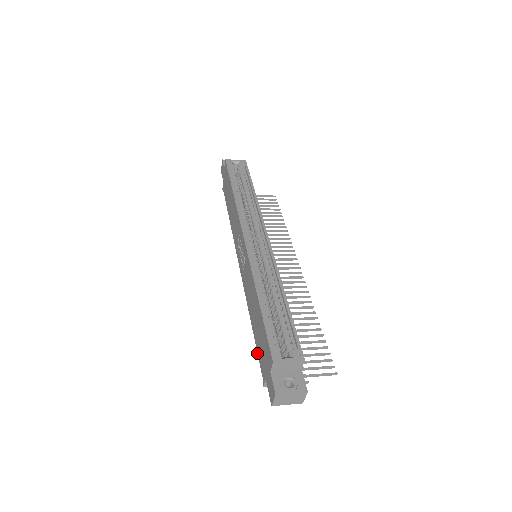
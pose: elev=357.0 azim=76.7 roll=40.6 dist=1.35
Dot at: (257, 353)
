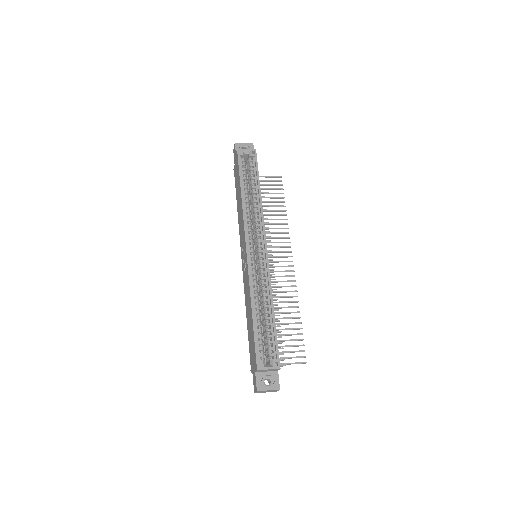
Dot at: (249, 346)
